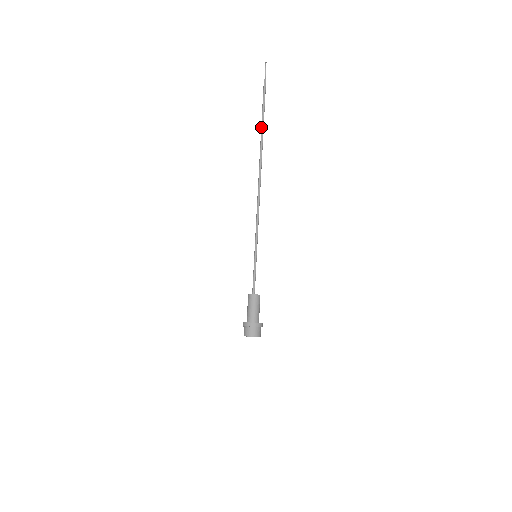
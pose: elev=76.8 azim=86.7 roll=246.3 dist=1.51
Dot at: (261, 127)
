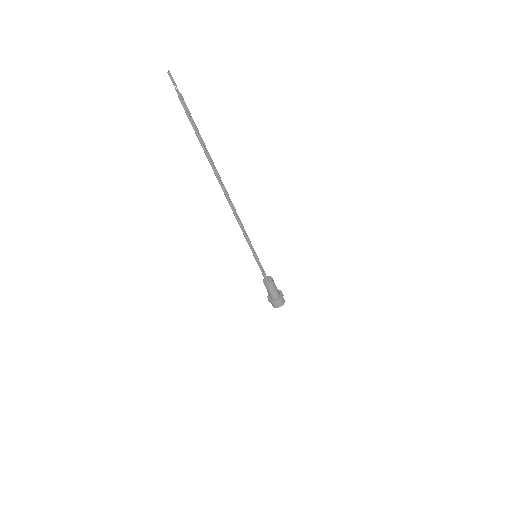
Dot at: occluded
